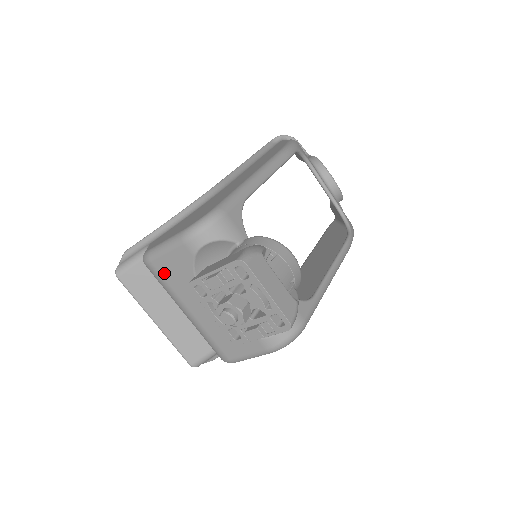
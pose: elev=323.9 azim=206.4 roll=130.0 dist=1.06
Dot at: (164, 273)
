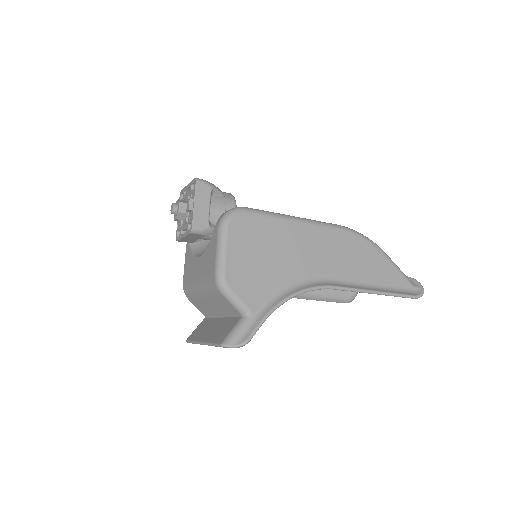
Dot at: (186, 278)
